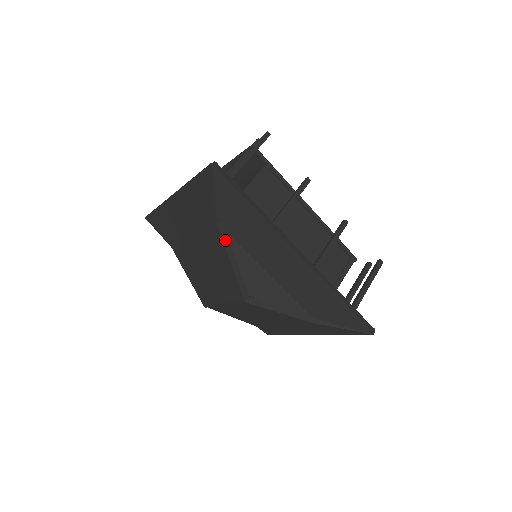
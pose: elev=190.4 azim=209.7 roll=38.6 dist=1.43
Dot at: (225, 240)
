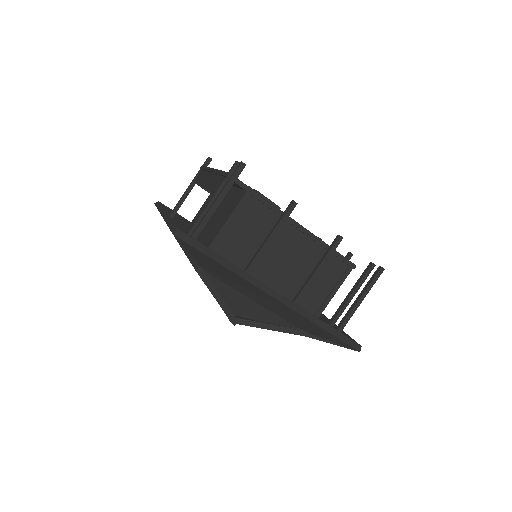
Dot at: (206, 281)
